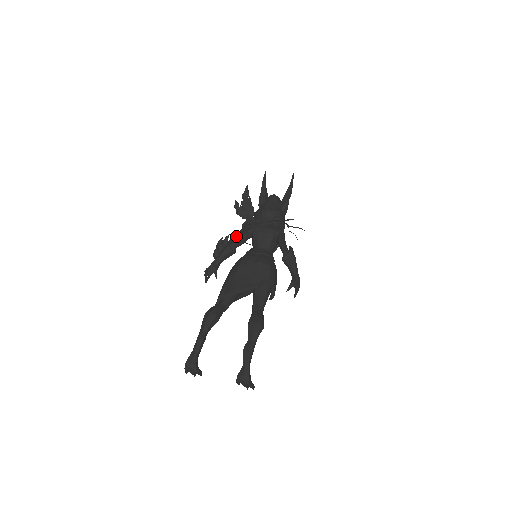
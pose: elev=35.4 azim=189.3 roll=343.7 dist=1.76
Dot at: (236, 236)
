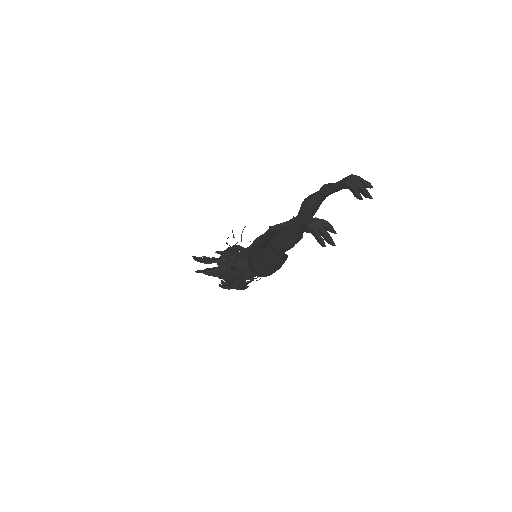
Dot at: occluded
